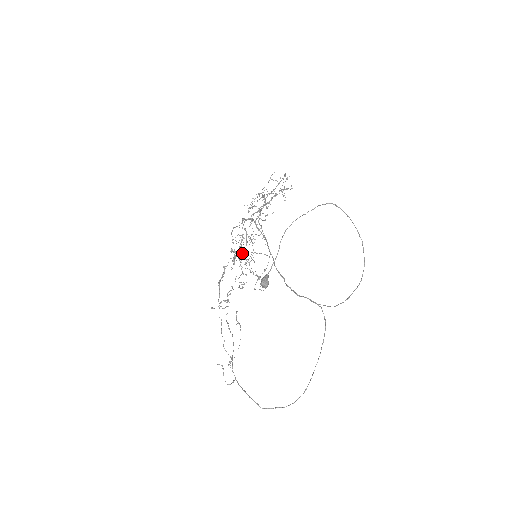
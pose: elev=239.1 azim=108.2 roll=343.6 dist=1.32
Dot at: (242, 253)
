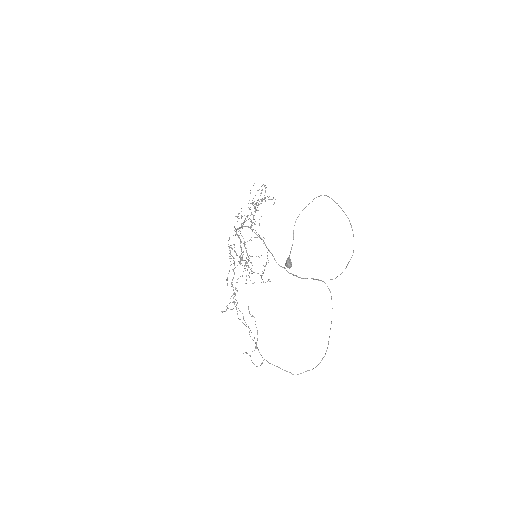
Dot at: (240, 258)
